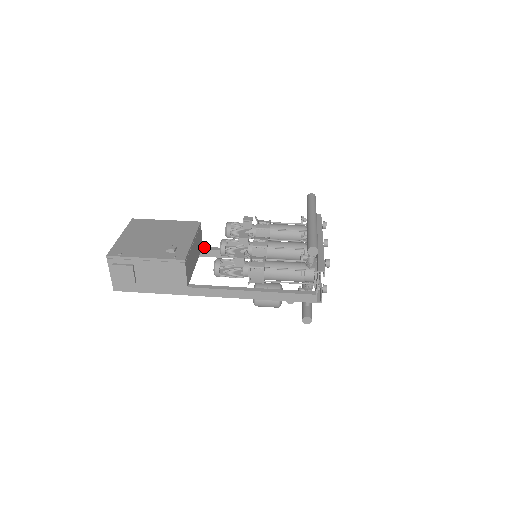
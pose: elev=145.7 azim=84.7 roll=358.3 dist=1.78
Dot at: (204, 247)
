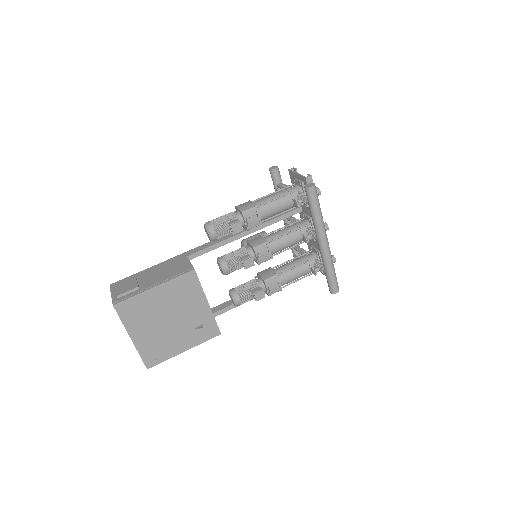
Dot at: (189, 257)
